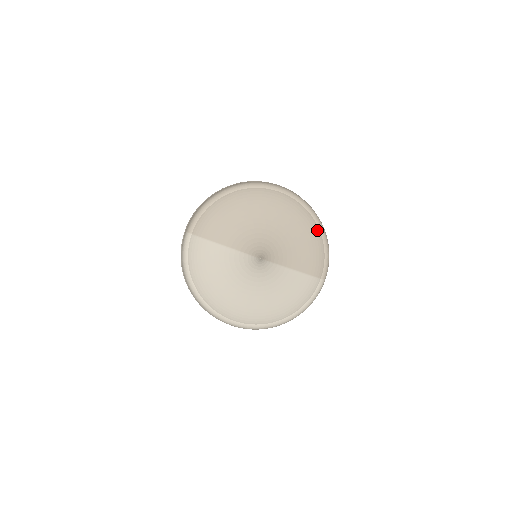
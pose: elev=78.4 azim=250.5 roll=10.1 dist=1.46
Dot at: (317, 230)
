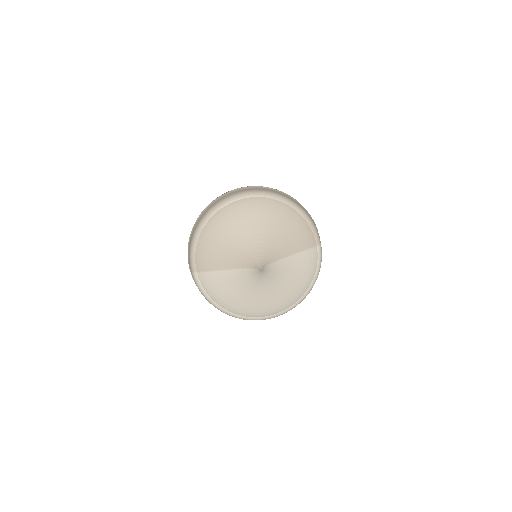
Dot at: (292, 210)
